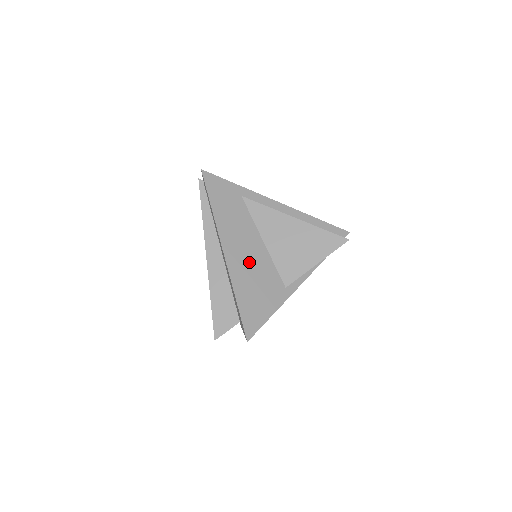
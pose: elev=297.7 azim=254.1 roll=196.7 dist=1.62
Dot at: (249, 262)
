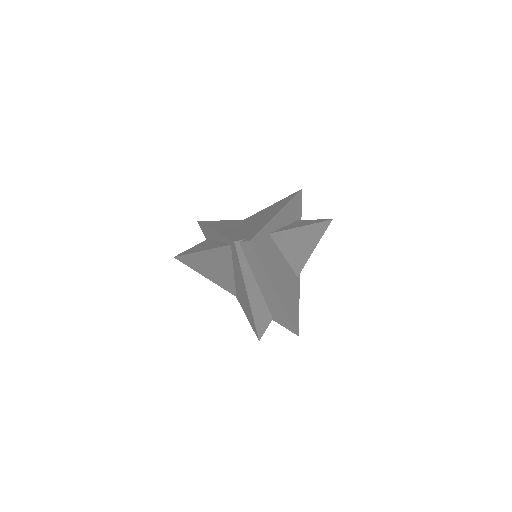
Dot at: (286, 284)
